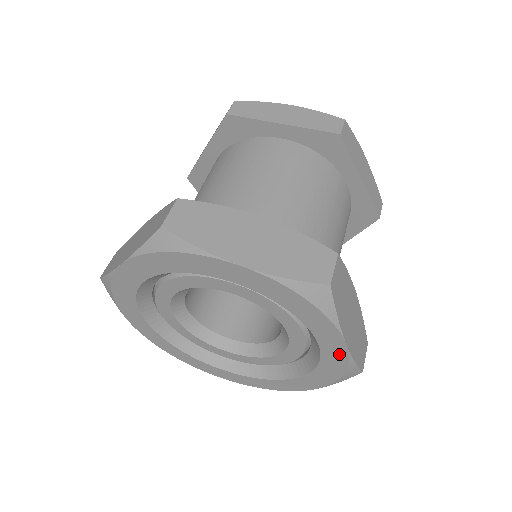
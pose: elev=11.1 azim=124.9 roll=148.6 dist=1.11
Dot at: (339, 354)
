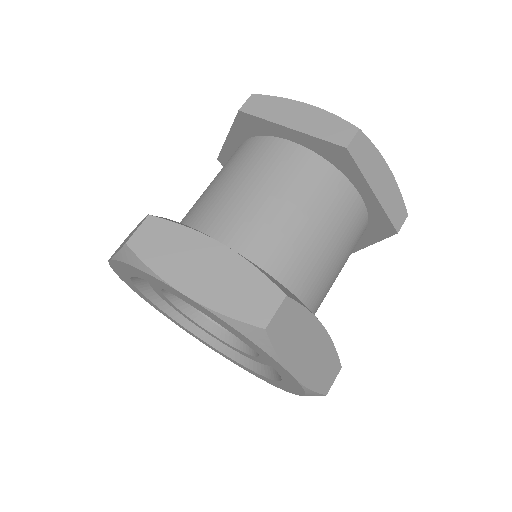
Dot at: (292, 380)
